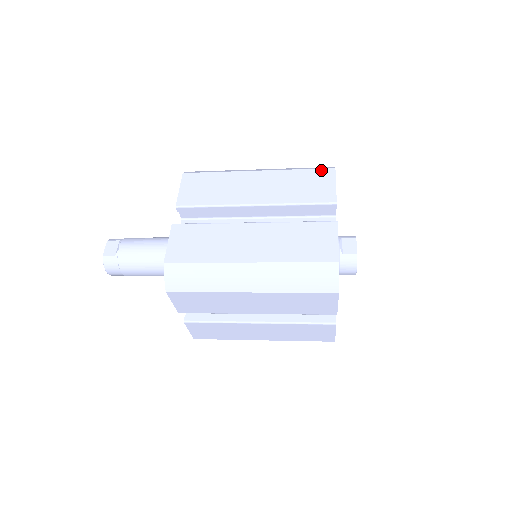
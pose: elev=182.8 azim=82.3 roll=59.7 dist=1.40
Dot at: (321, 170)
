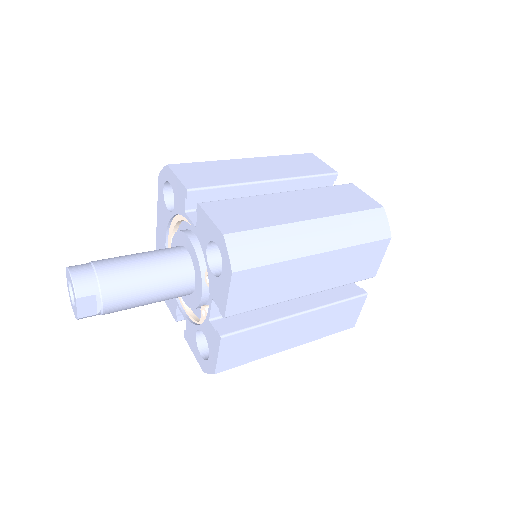
Dot at: (379, 243)
